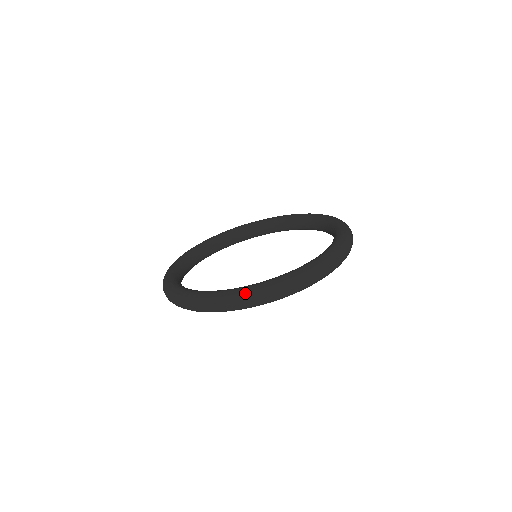
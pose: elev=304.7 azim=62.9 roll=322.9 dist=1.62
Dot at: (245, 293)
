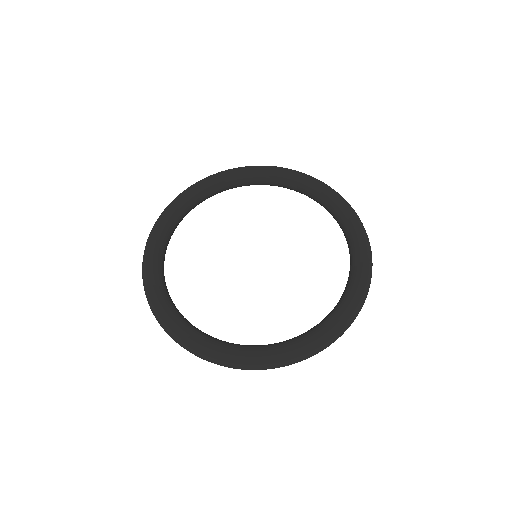
Dot at: (293, 357)
